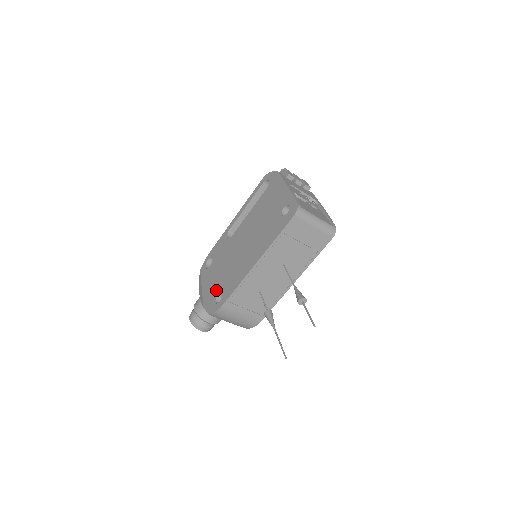
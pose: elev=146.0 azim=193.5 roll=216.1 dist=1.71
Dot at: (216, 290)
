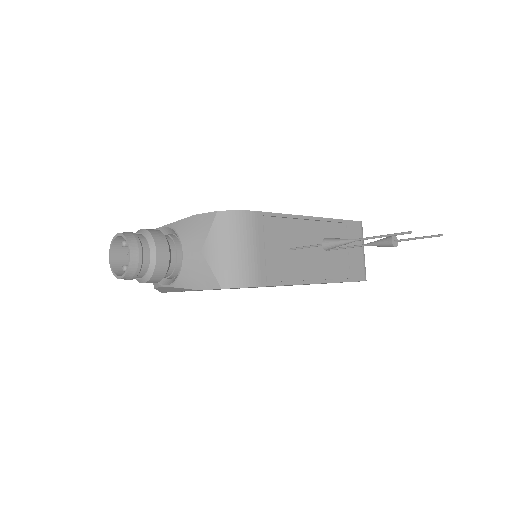
Dot at: occluded
